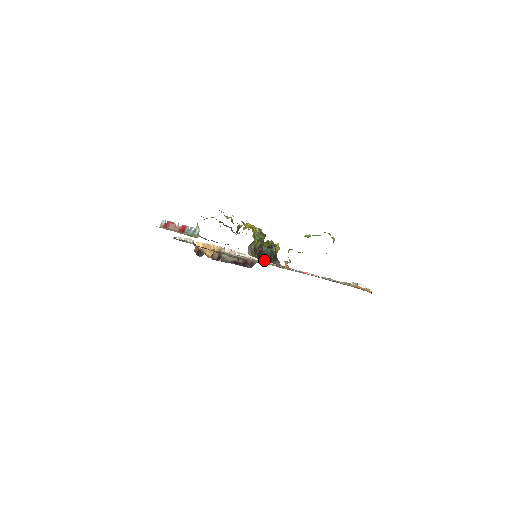
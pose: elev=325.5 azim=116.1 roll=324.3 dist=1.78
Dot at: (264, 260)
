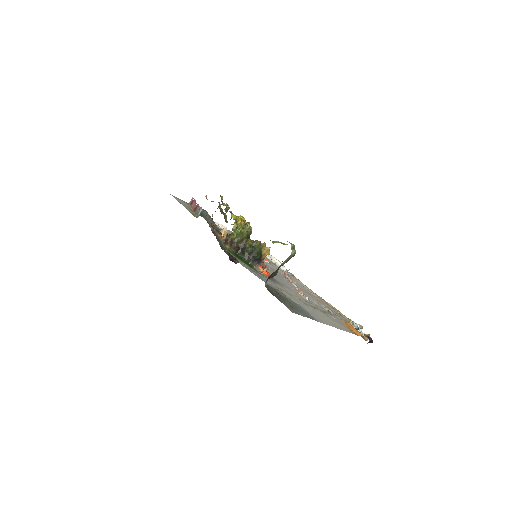
Dot at: (238, 256)
